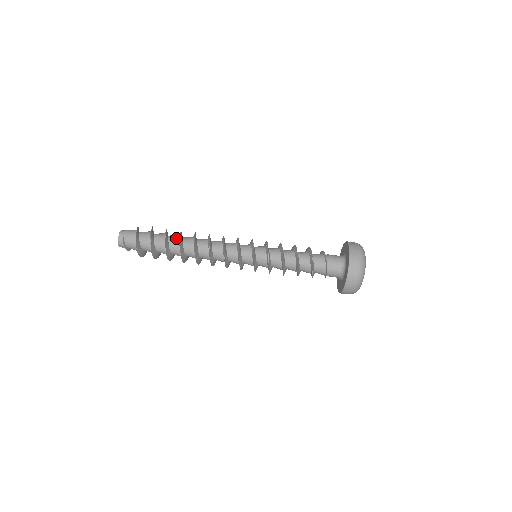
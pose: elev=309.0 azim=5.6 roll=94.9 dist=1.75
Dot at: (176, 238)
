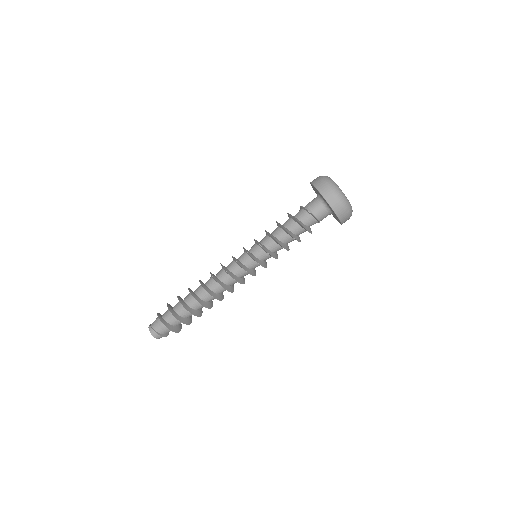
Dot at: (189, 296)
